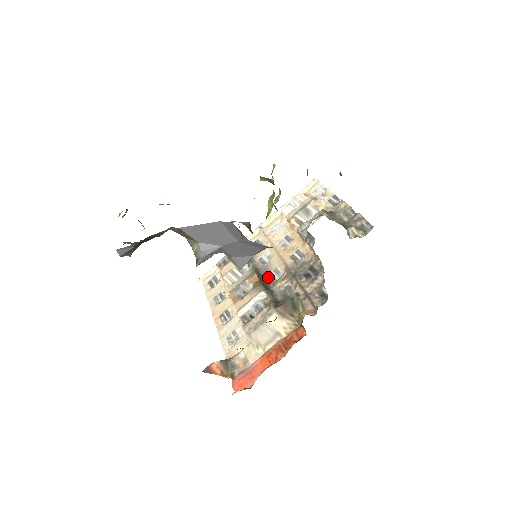
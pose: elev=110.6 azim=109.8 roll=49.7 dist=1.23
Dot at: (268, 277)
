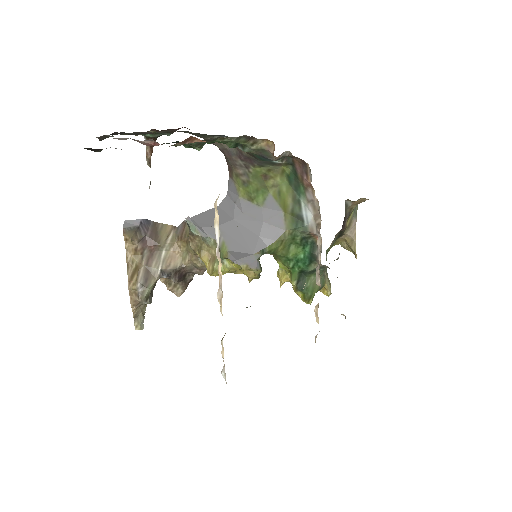
Dot at: occluded
